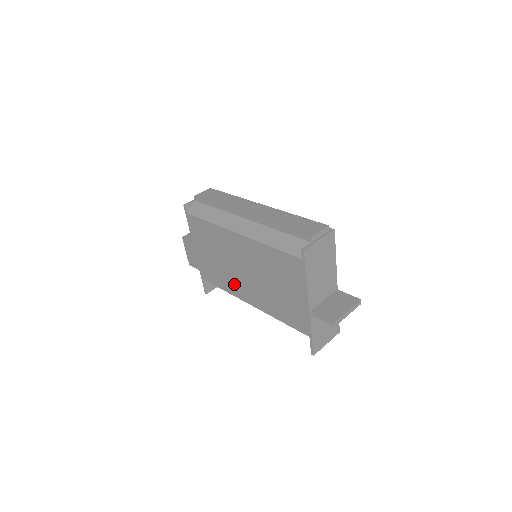
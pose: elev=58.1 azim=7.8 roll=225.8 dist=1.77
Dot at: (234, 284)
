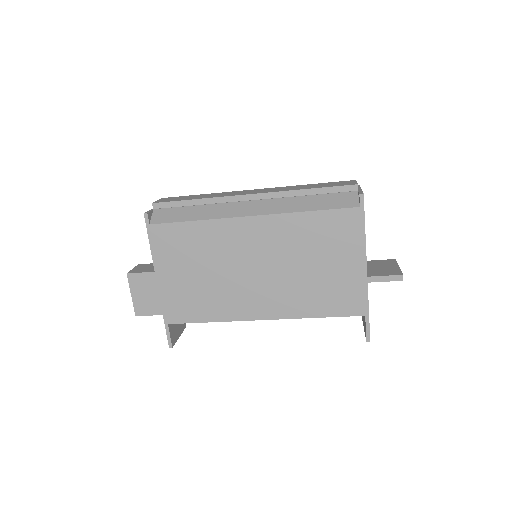
Dot at: (235, 301)
